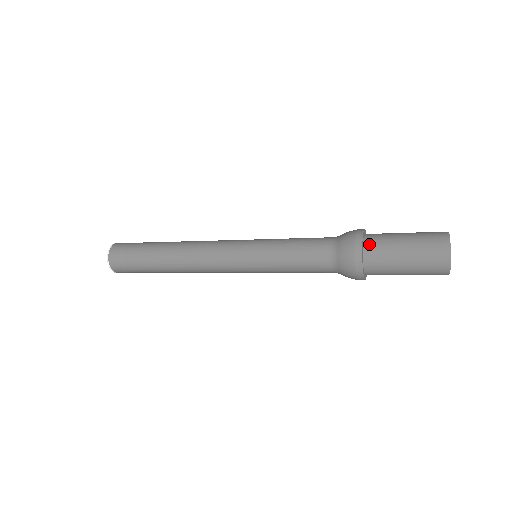
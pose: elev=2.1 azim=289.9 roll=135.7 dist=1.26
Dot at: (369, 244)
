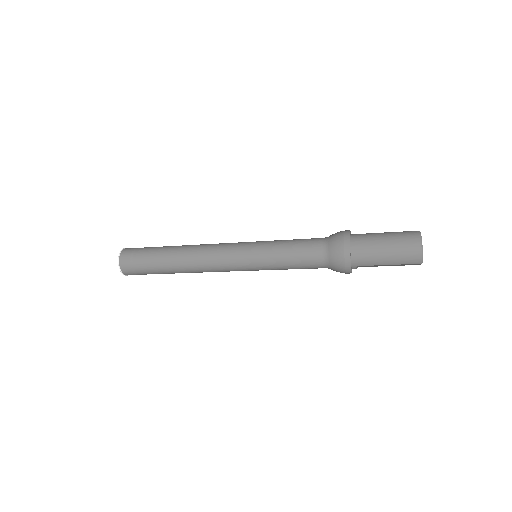
Dot at: (355, 234)
